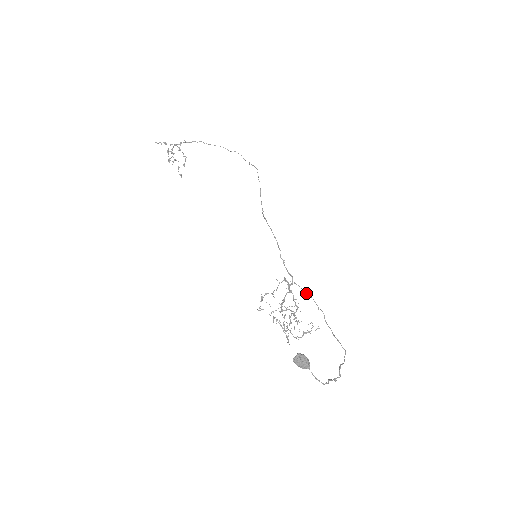
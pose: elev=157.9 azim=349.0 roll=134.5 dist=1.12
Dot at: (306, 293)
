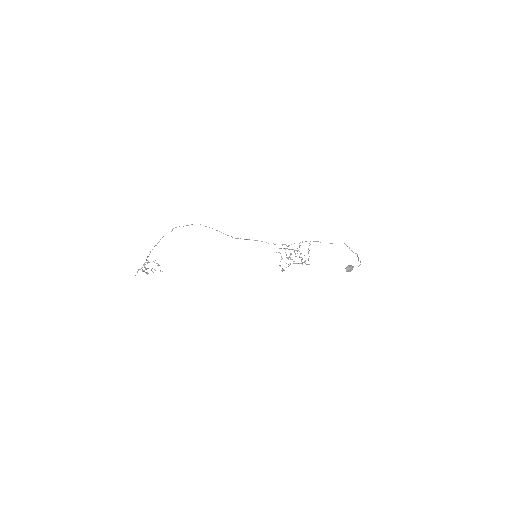
Dot at: occluded
